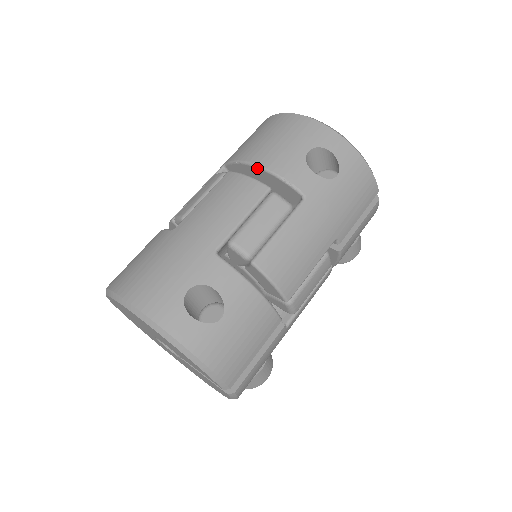
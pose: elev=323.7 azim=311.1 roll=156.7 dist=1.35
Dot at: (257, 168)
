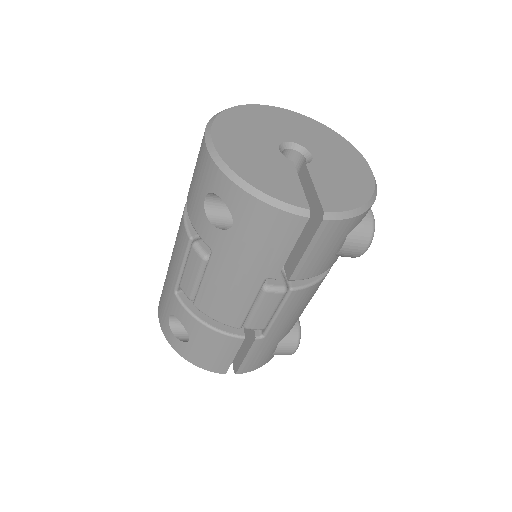
Dot at: occluded
